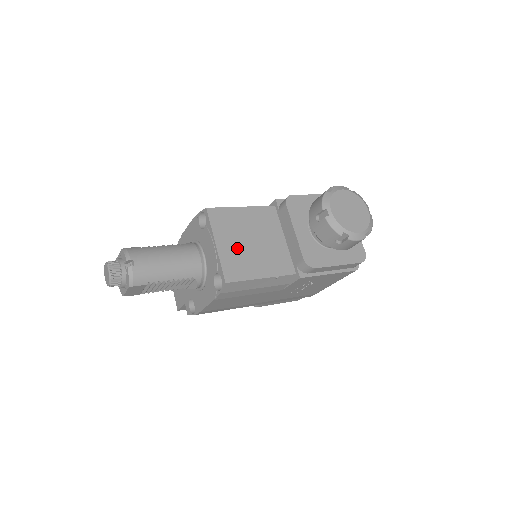
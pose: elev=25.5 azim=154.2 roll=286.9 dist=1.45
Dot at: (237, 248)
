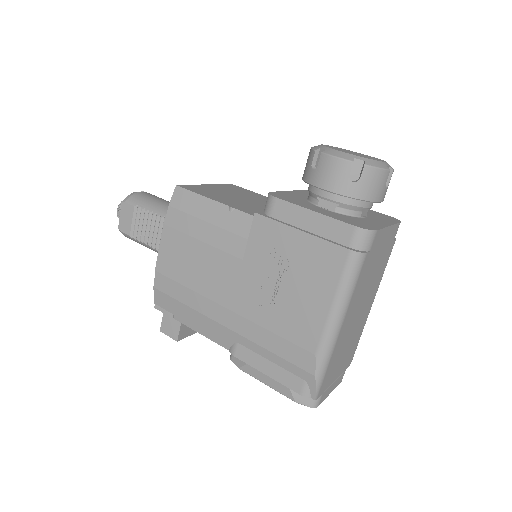
Dot at: (222, 192)
